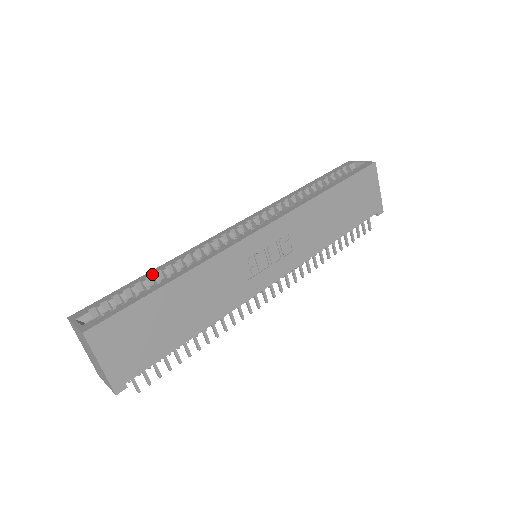
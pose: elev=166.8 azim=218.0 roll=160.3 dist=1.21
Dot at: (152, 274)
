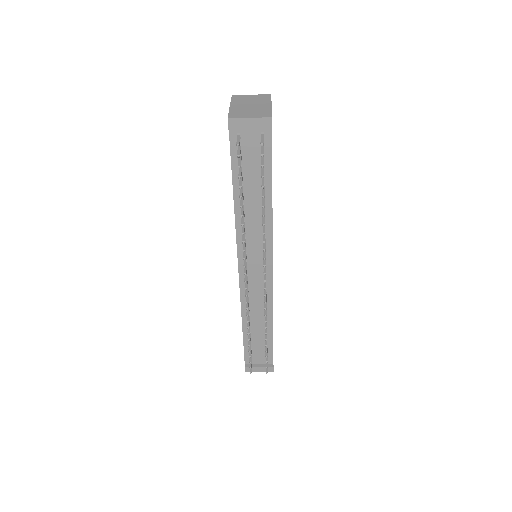
Dot at: occluded
